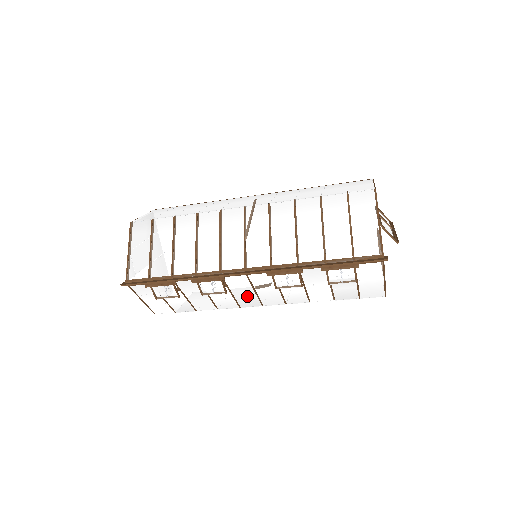
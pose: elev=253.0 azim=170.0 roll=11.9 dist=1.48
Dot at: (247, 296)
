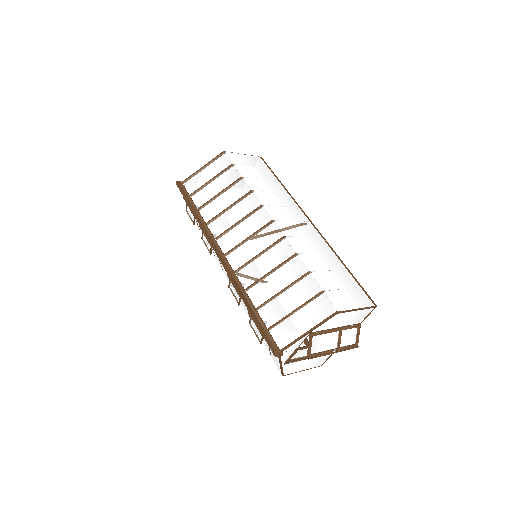
Dot at: occluded
